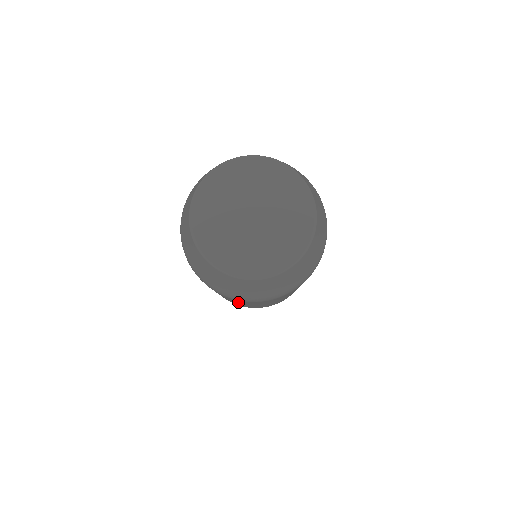
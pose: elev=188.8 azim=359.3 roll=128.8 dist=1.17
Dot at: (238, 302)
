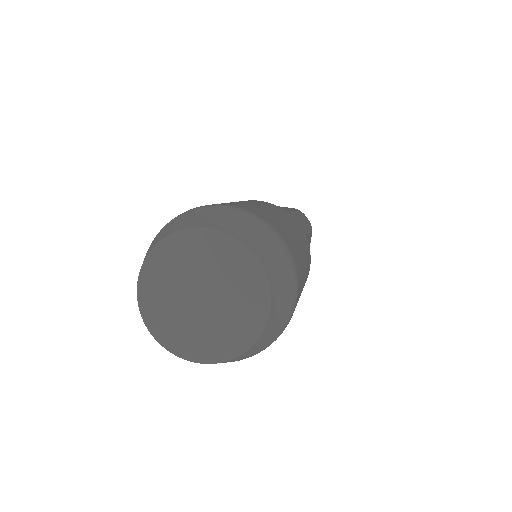
Dot at: occluded
